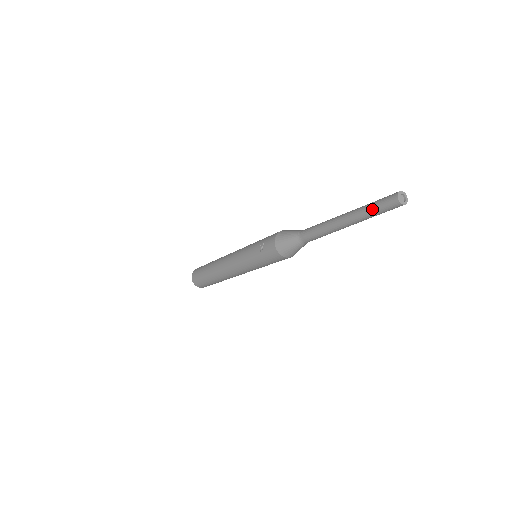
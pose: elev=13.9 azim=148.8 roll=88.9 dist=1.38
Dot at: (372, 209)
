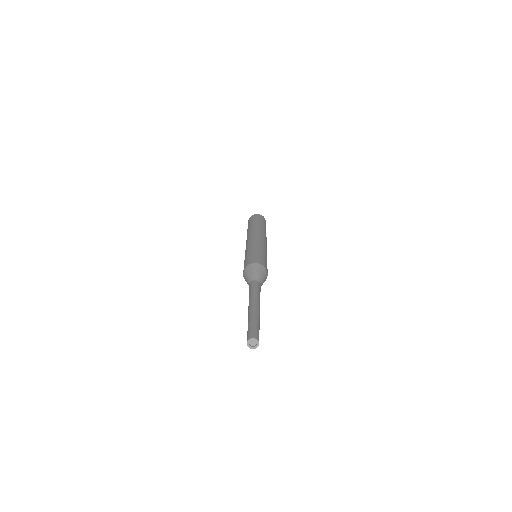
Dot at: occluded
